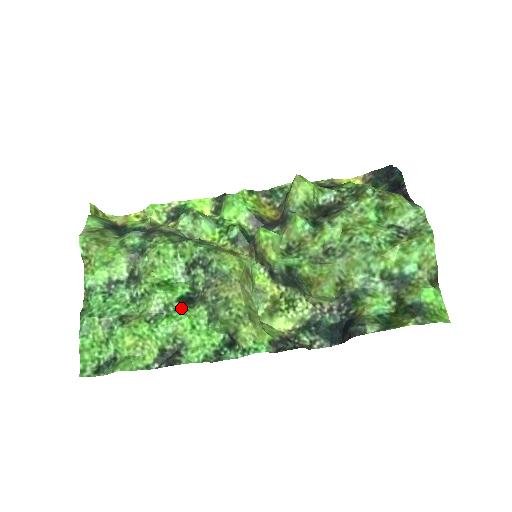
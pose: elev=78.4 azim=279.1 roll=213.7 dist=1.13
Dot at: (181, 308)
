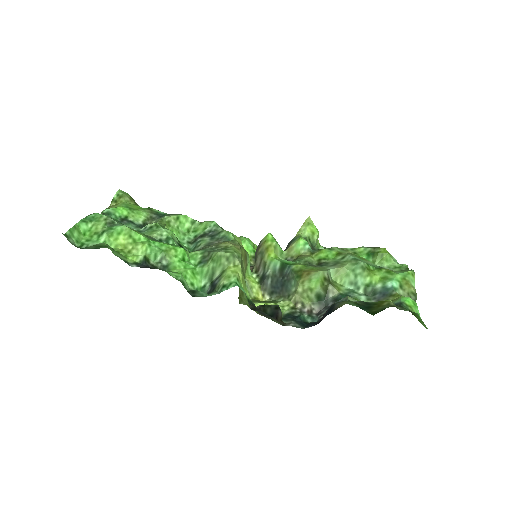
Dot at: (179, 246)
